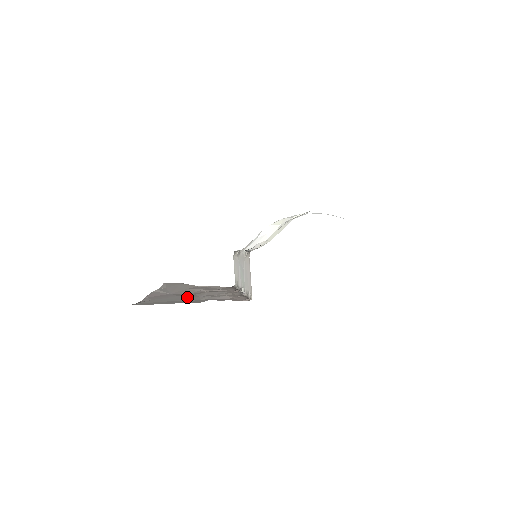
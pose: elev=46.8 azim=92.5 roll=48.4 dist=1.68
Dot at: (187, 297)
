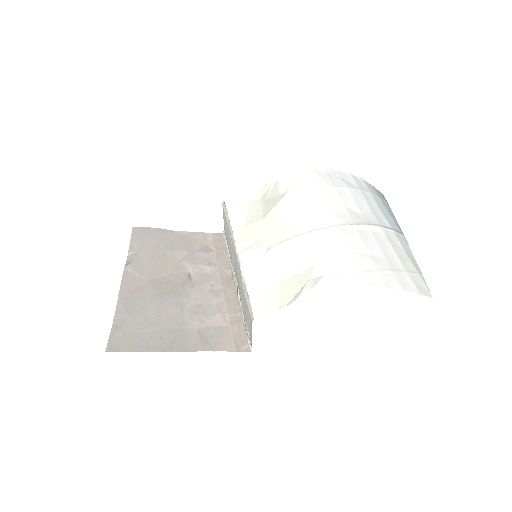
Dot at: (171, 310)
